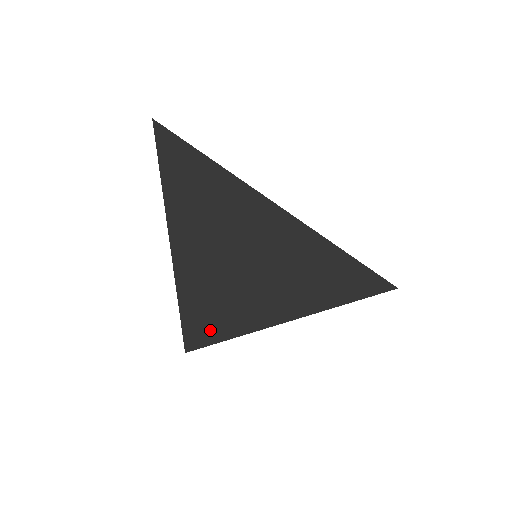
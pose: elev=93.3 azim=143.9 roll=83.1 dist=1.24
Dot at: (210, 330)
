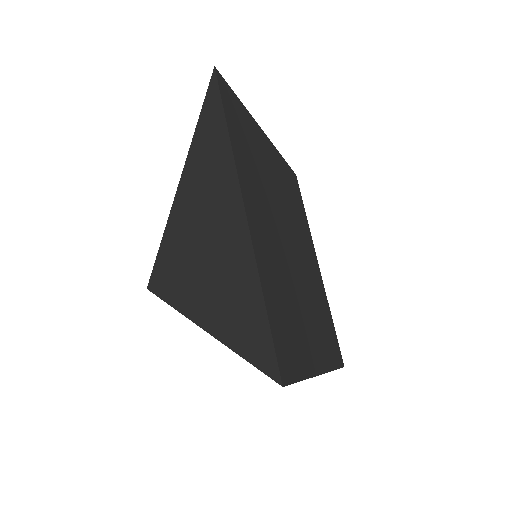
Dot at: (165, 286)
